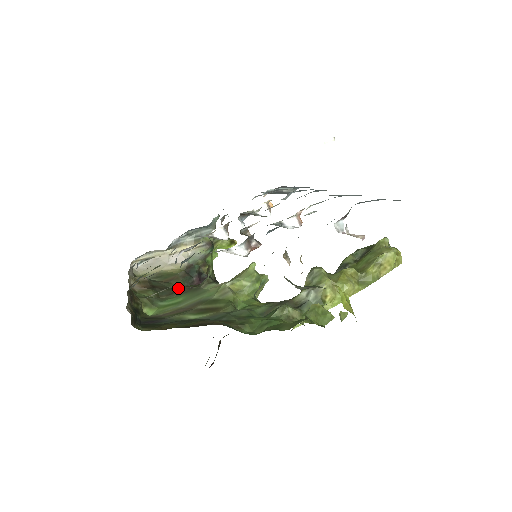
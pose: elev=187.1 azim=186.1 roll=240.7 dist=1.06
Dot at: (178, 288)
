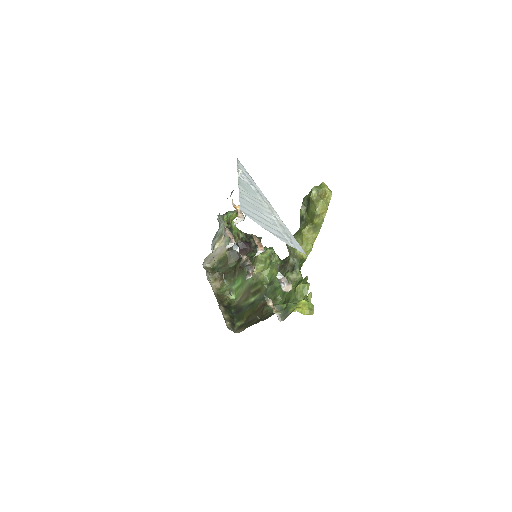
Dot at: (234, 264)
